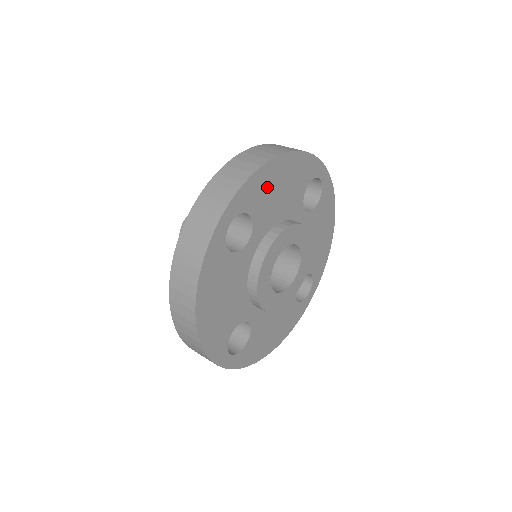
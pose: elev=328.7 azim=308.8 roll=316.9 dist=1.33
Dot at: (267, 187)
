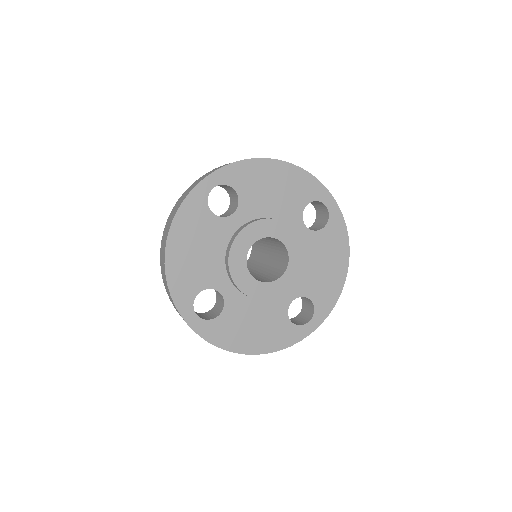
Dot at: (258, 179)
